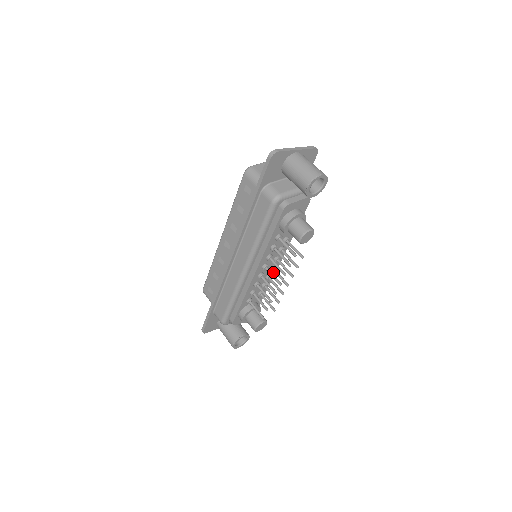
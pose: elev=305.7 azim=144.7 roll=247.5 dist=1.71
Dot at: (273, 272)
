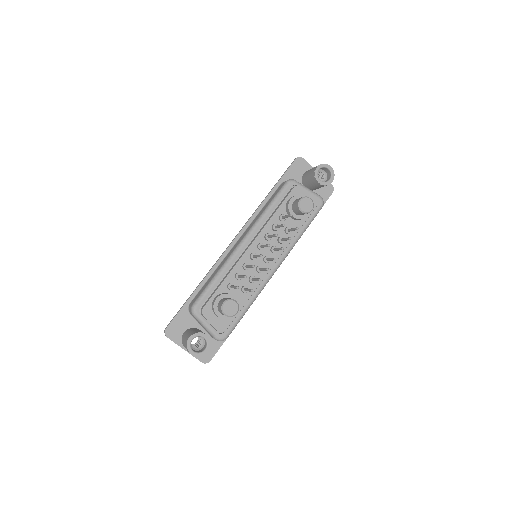
Dot at: occluded
